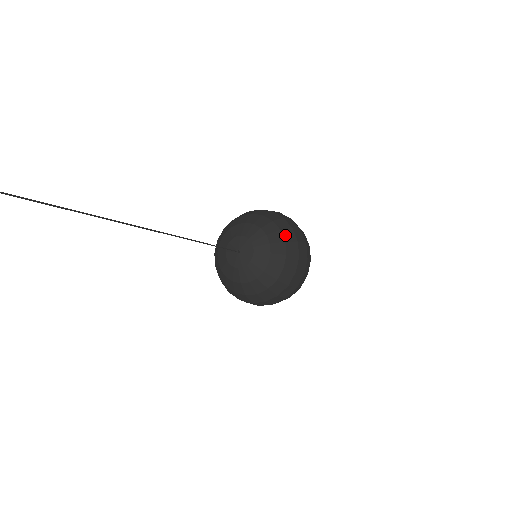
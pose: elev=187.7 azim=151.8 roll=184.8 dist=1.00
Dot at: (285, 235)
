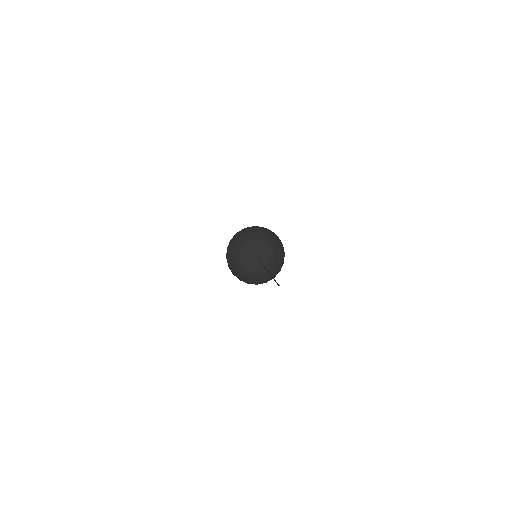
Dot at: (278, 243)
